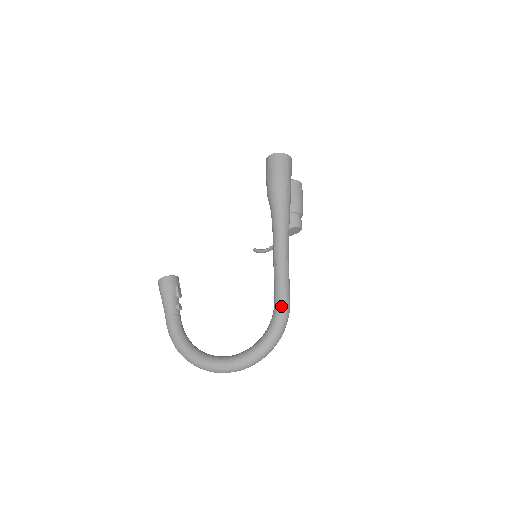
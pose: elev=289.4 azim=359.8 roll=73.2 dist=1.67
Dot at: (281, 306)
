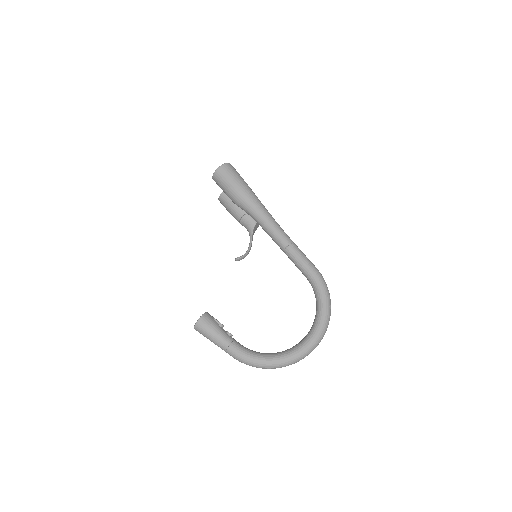
Dot at: (315, 273)
